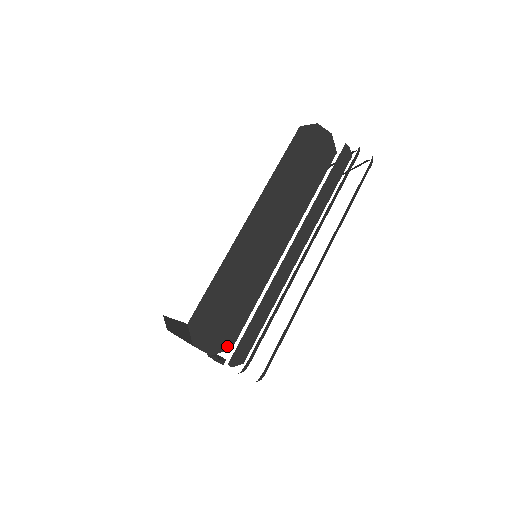
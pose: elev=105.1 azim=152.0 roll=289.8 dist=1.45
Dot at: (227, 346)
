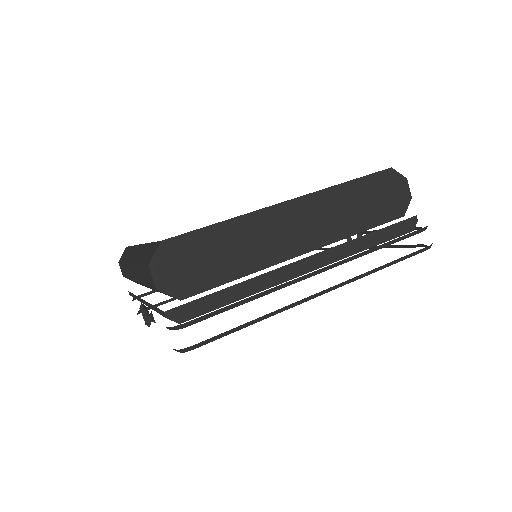
Dot at: (179, 294)
